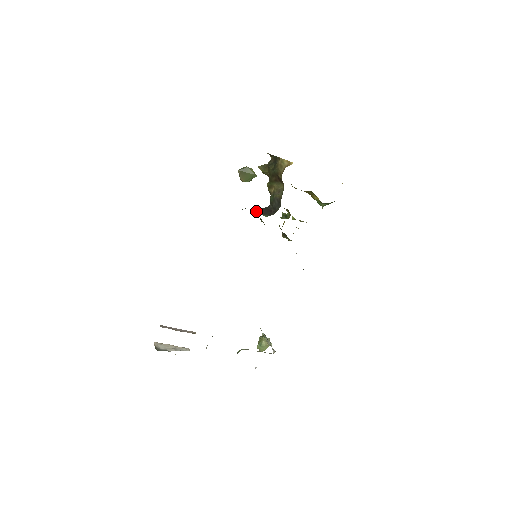
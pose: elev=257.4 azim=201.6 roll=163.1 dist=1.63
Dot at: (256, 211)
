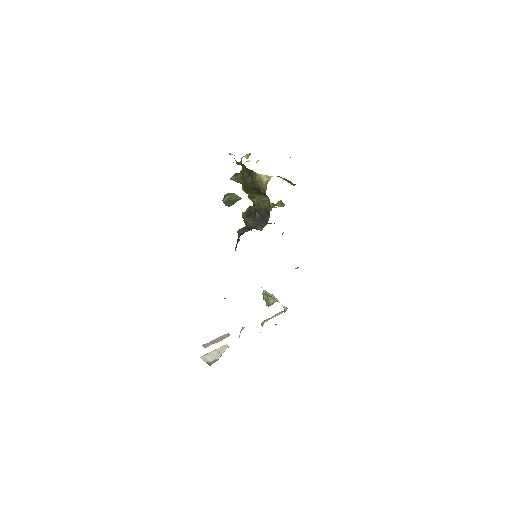
Dot at: (247, 224)
